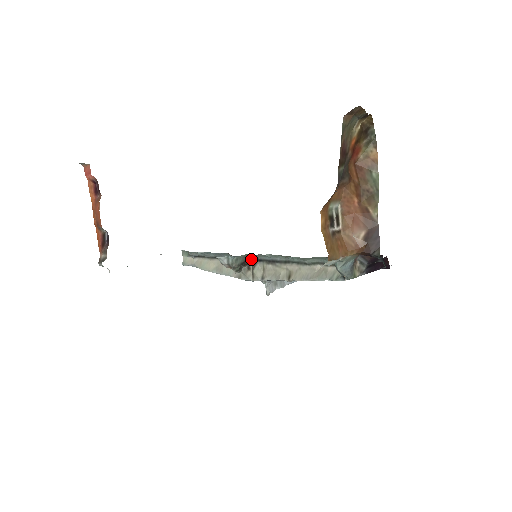
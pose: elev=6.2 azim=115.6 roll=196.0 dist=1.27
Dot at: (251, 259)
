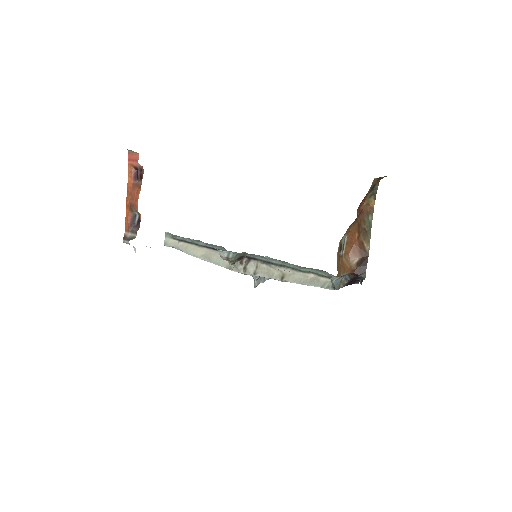
Dot at: occluded
